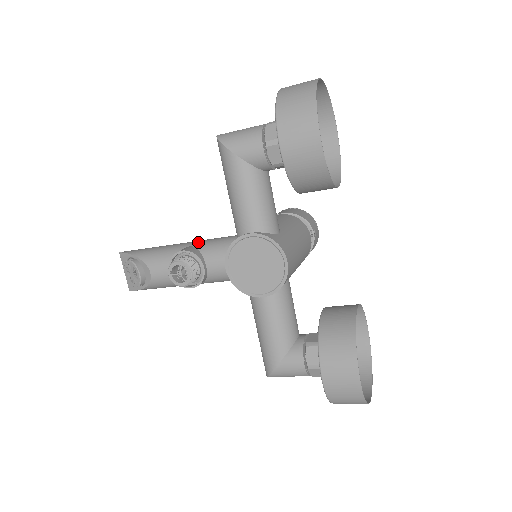
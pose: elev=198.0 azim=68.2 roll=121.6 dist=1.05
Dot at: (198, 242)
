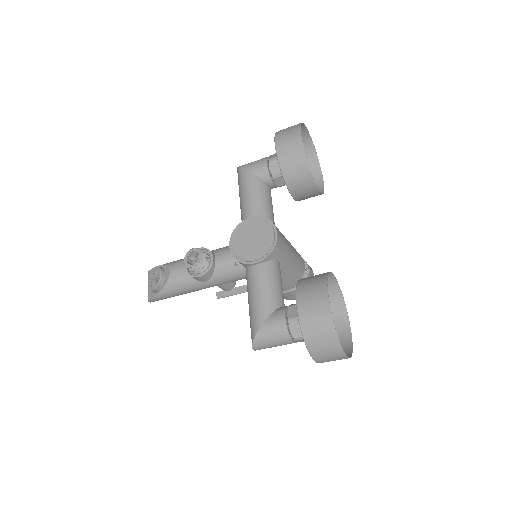
Dot at: occluded
